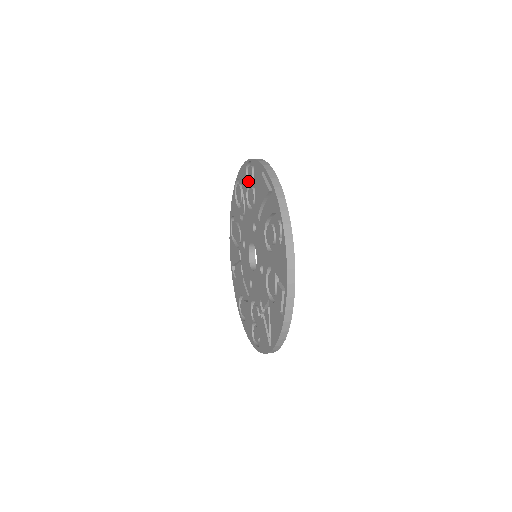
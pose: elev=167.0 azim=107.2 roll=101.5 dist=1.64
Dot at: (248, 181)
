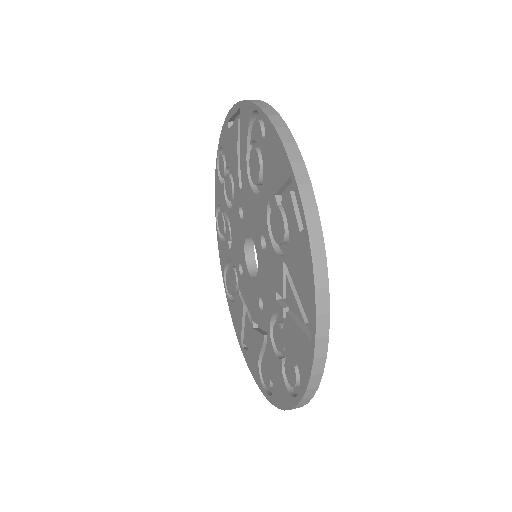
Dot at: (223, 184)
